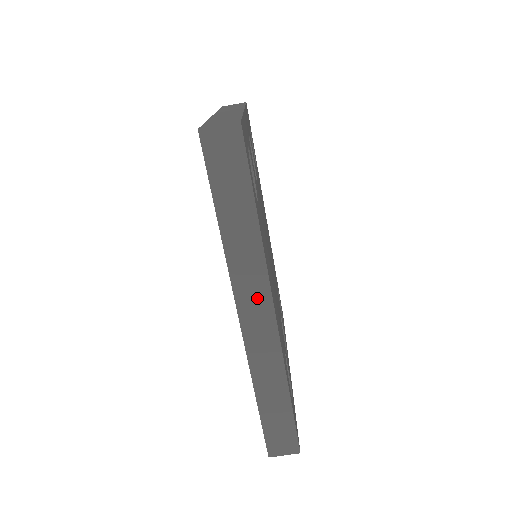
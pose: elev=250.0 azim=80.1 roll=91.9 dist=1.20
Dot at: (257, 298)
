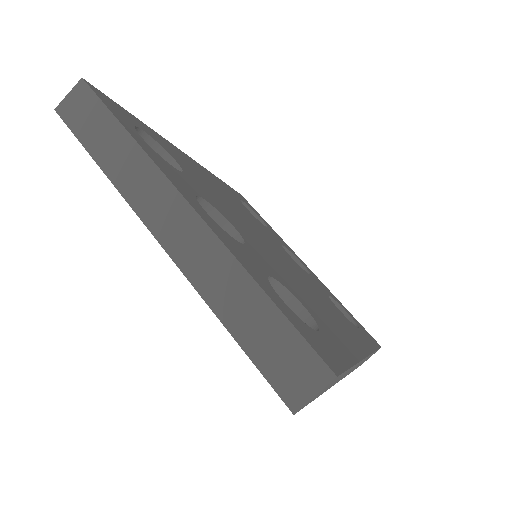
Dot at: occluded
